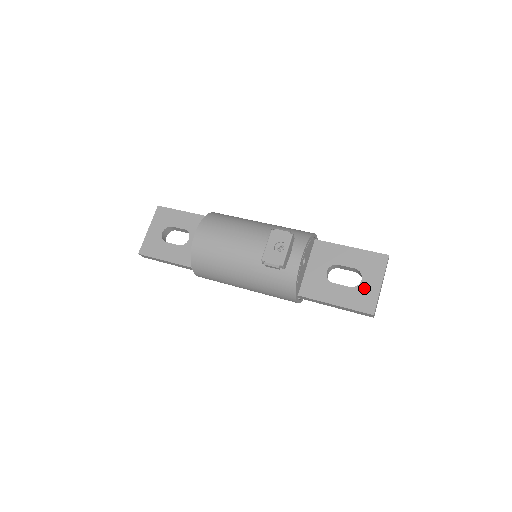
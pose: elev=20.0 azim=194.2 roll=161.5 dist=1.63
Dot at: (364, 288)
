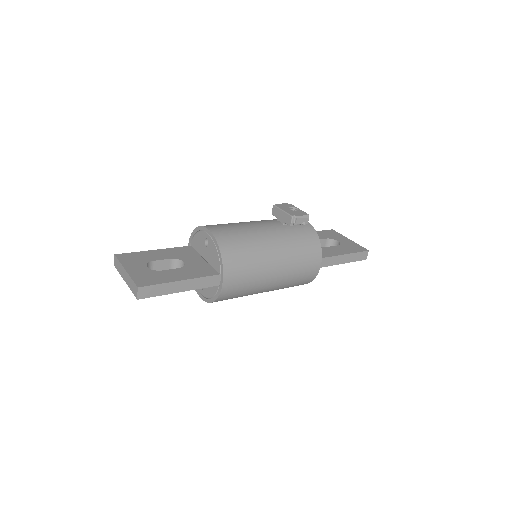
Dot at: (345, 243)
